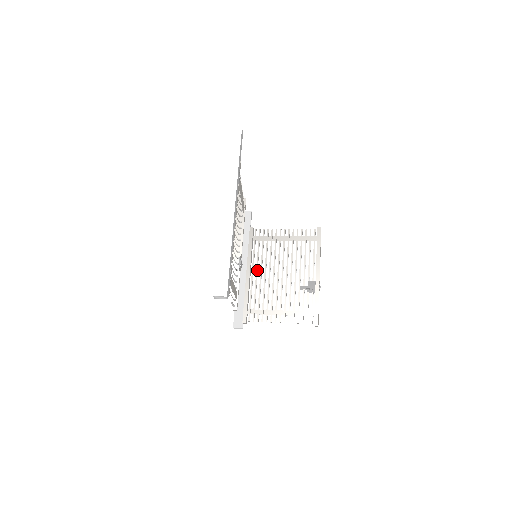
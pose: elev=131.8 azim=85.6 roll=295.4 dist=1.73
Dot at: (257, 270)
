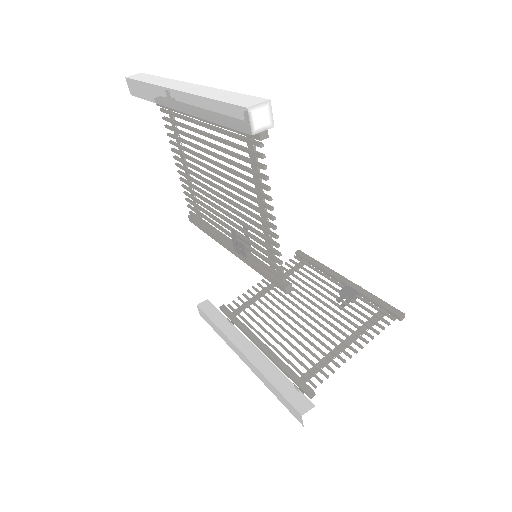
Dot at: (268, 332)
